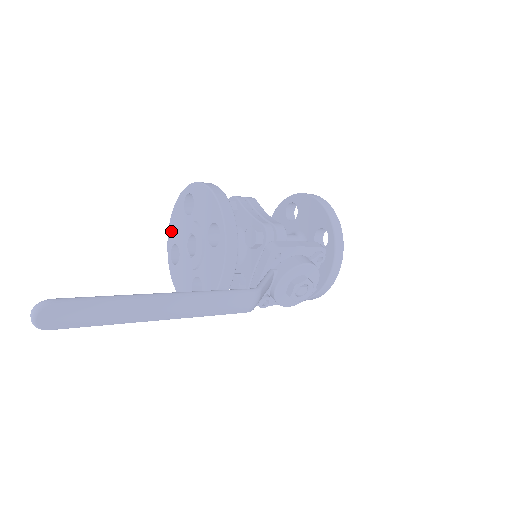
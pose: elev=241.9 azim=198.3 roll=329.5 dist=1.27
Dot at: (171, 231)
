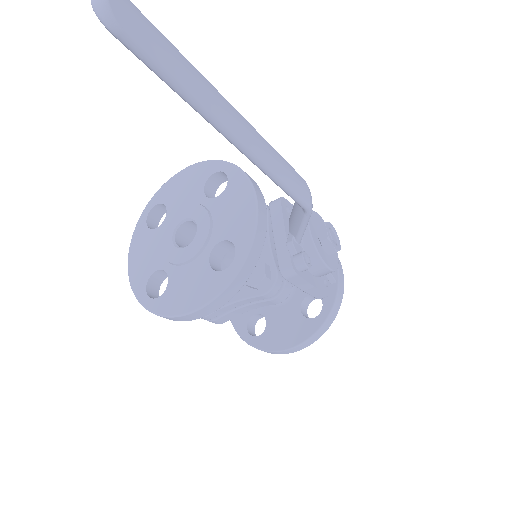
Dot at: (136, 274)
